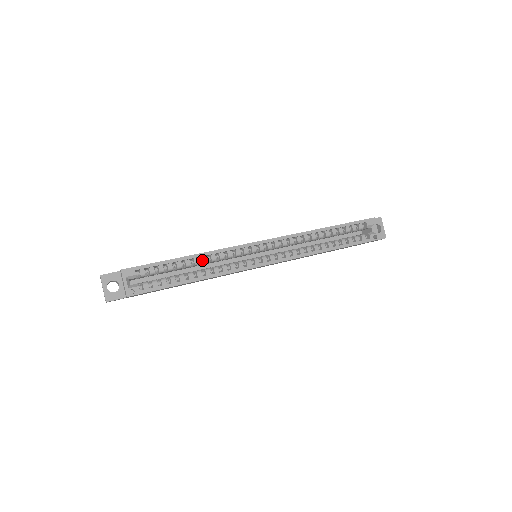
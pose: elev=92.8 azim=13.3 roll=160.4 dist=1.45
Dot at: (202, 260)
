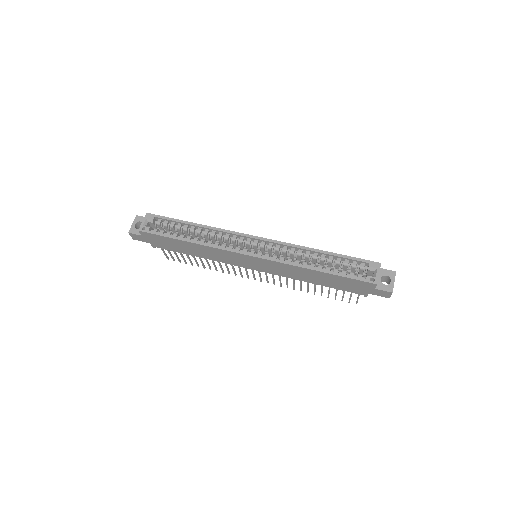
Dot at: (205, 232)
